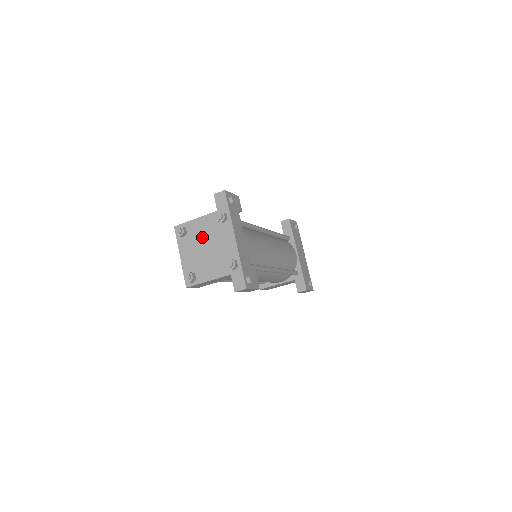
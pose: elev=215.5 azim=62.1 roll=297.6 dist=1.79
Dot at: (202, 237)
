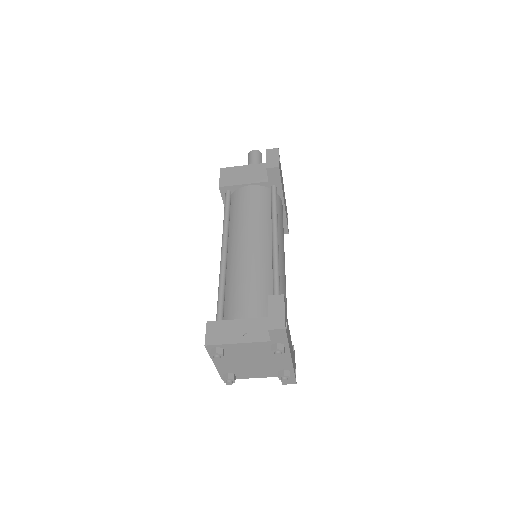
Dot at: (246, 356)
